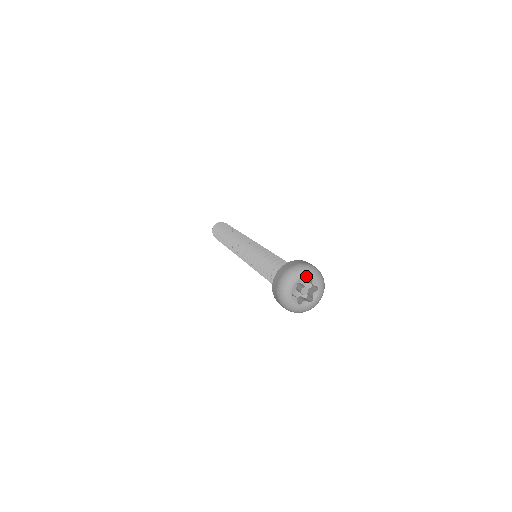
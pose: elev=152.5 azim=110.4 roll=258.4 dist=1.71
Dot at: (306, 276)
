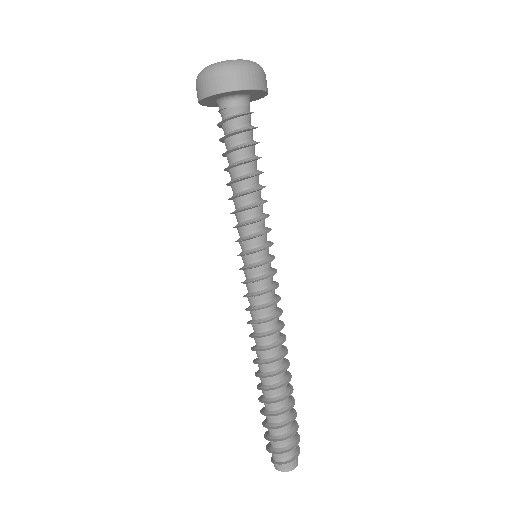
Dot at: occluded
